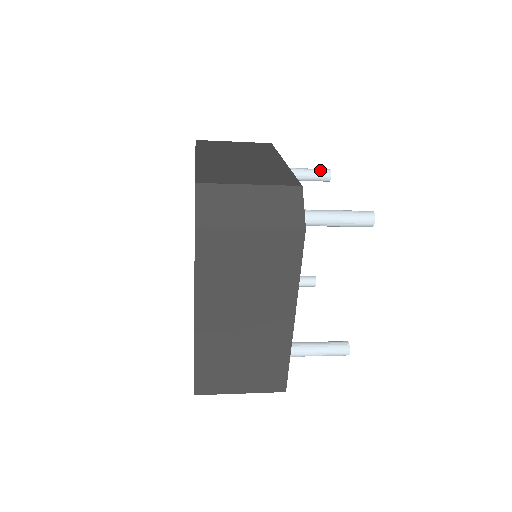
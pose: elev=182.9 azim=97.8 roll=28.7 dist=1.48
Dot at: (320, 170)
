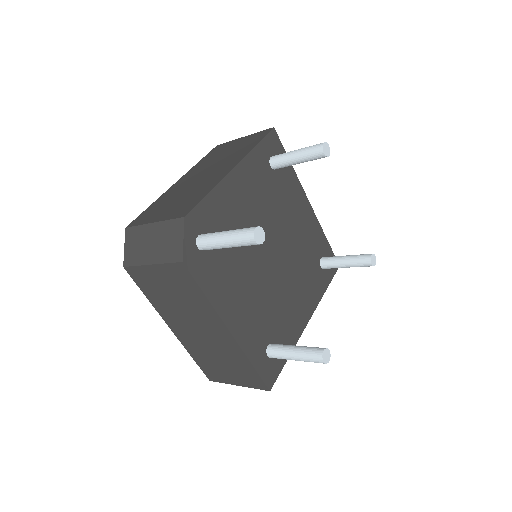
Dot at: (312, 148)
